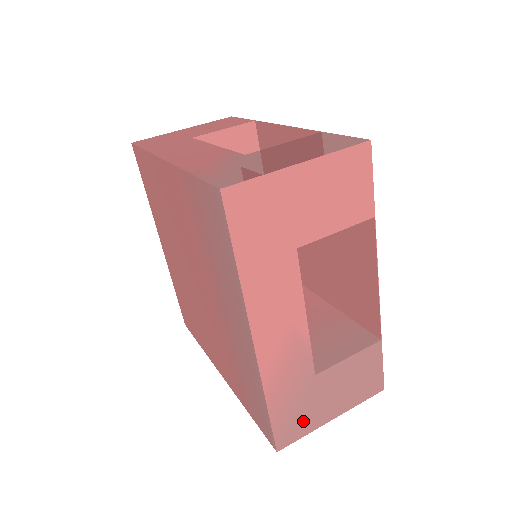
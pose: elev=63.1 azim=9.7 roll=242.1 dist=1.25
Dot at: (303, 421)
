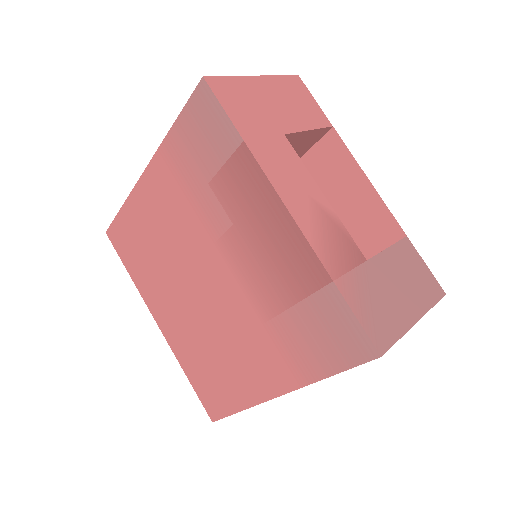
Dot at: (386, 317)
